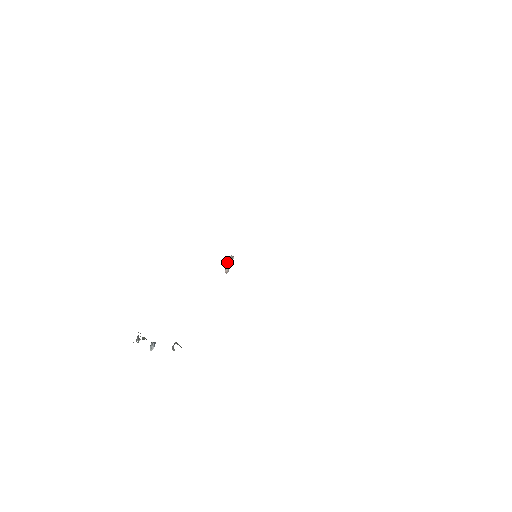
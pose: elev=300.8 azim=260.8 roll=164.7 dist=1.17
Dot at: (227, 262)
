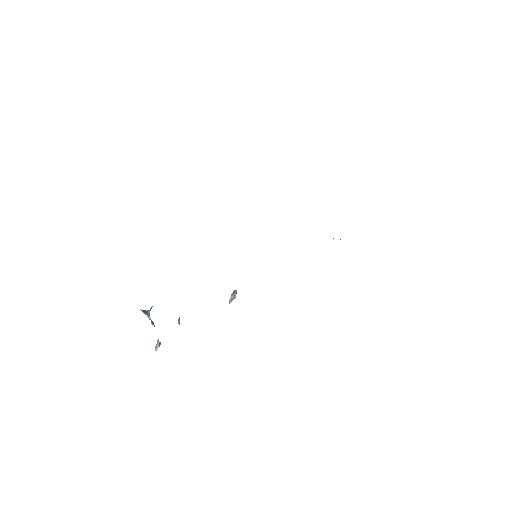
Dot at: (231, 295)
